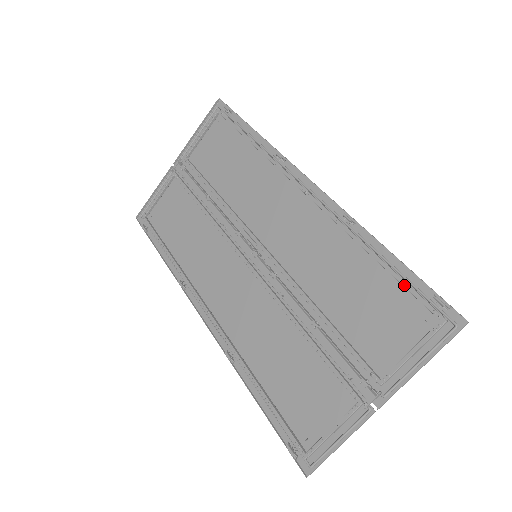
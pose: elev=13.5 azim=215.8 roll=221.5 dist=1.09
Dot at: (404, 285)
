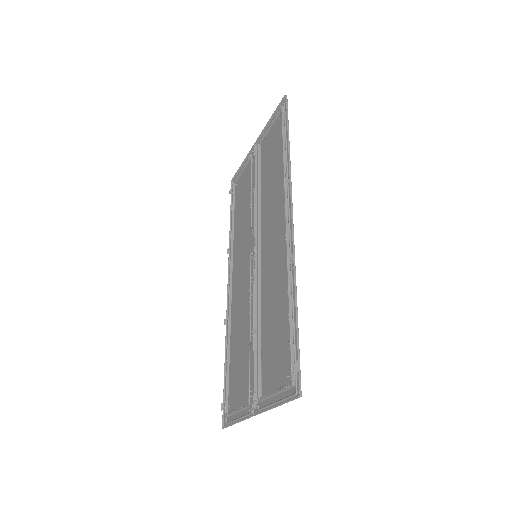
Dot at: (289, 340)
